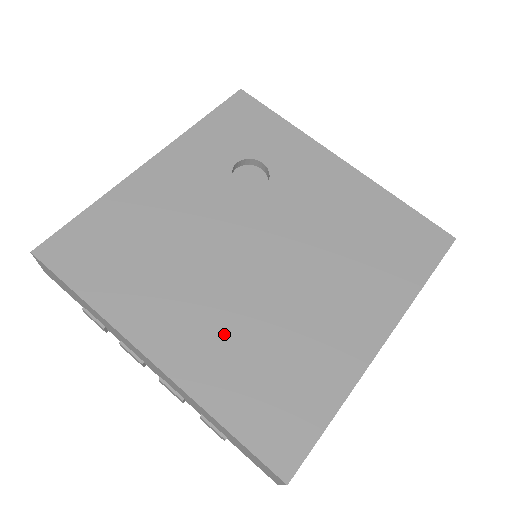
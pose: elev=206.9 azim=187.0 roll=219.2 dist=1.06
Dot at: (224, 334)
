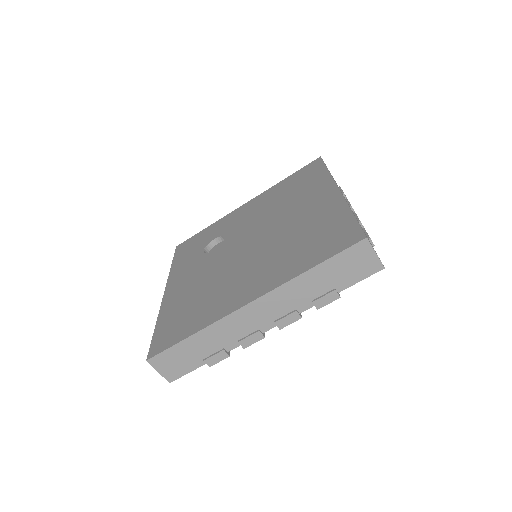
Dot at: (270, 263)
